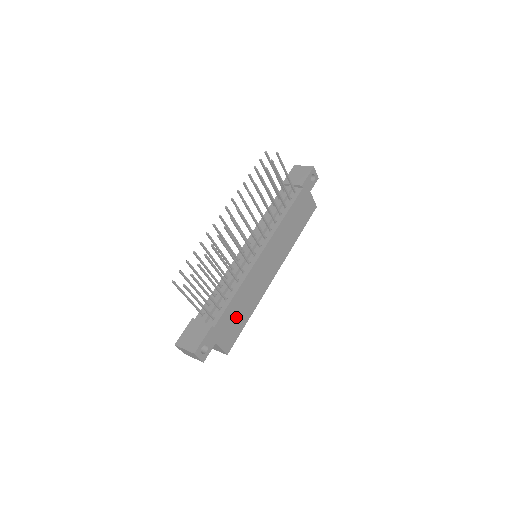
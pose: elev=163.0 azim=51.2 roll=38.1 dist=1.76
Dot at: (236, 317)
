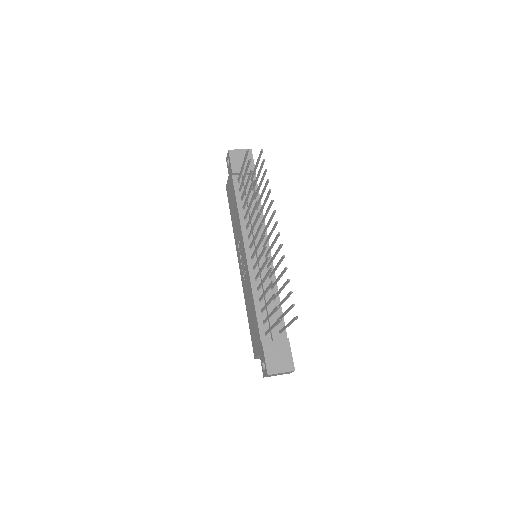
Dot at: occluded
